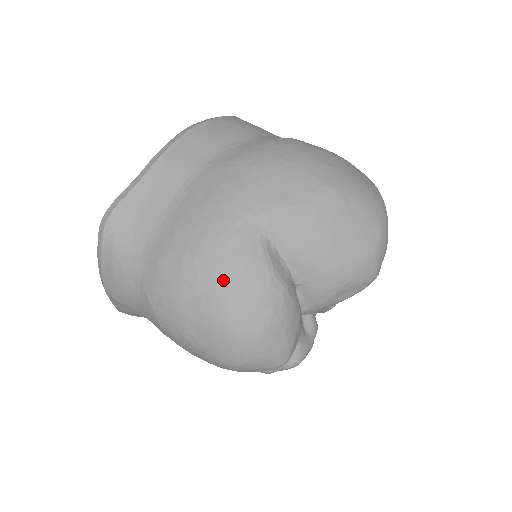
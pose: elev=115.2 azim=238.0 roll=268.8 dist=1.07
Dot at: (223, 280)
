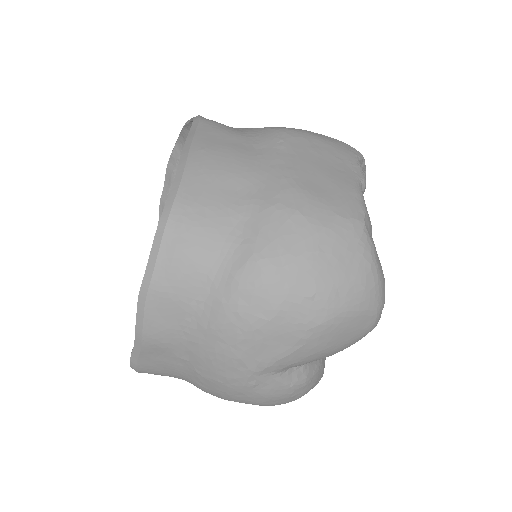
Dot at: (258, 401)
